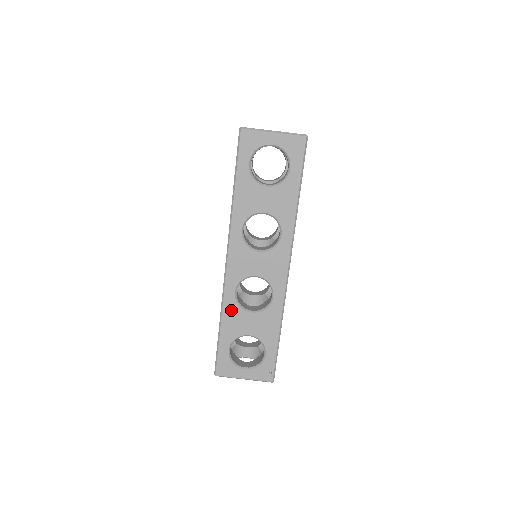
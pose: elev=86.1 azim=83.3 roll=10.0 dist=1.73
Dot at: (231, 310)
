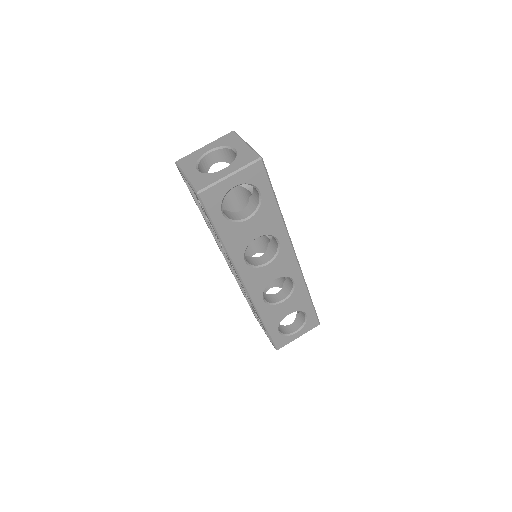
Dot at: (267, 311)
